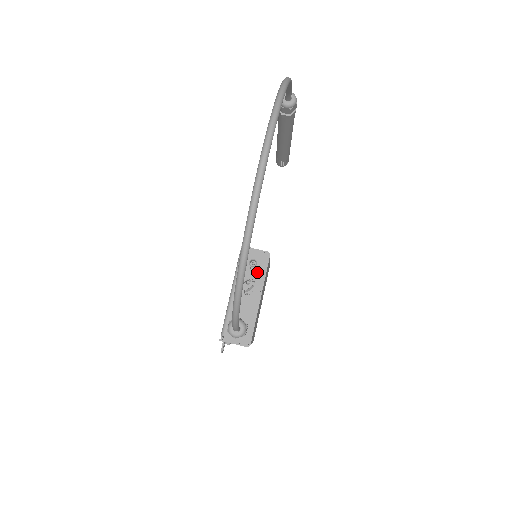
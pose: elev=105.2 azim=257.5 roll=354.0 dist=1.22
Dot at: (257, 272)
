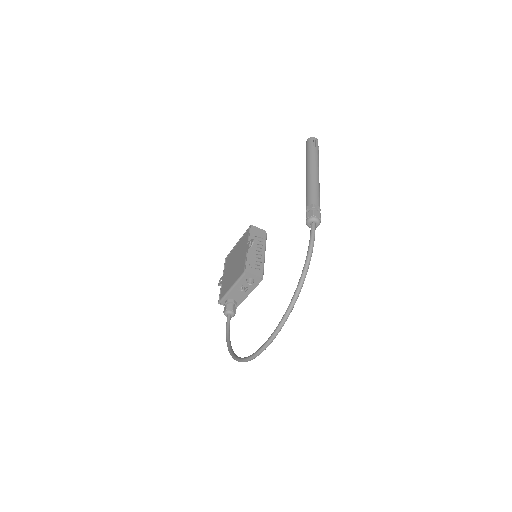
Dot at: (251, 284)
